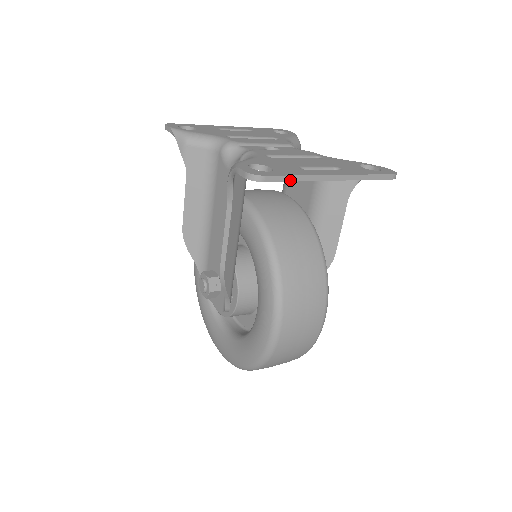
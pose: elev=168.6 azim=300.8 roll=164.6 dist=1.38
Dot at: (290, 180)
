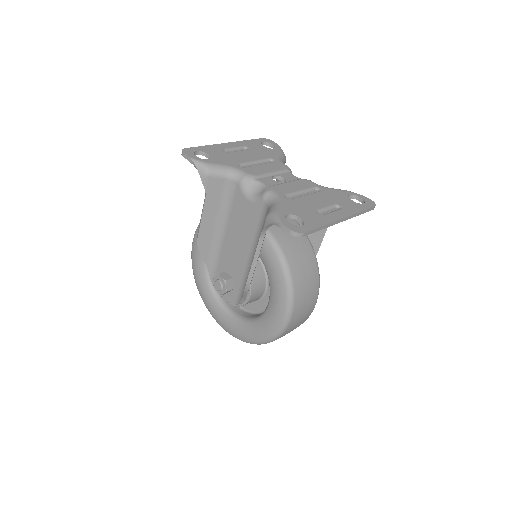
Dot at: (318, 230)
